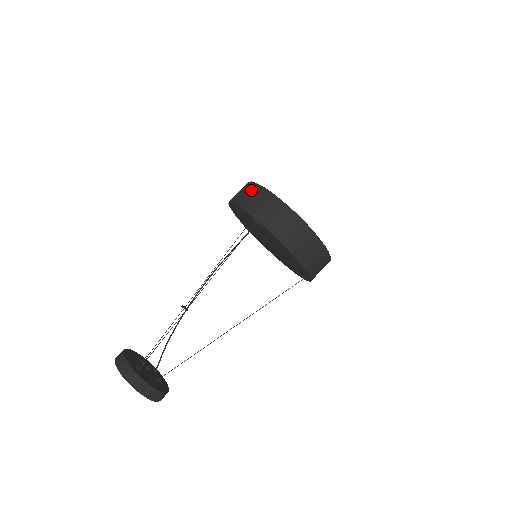
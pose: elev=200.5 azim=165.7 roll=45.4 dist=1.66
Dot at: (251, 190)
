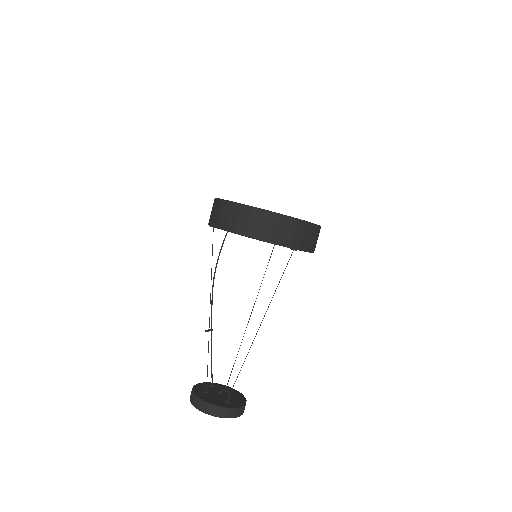
Dot at: (278, 223)
